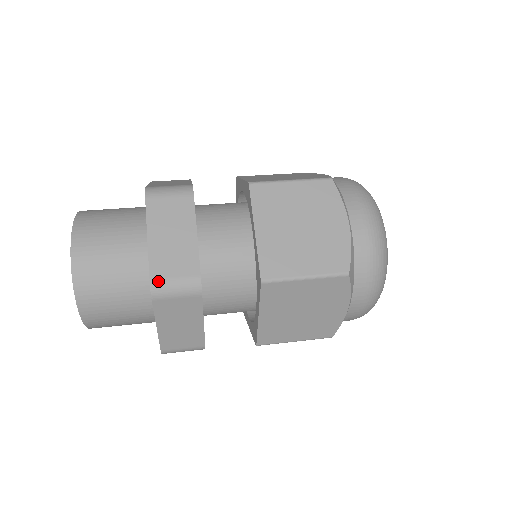
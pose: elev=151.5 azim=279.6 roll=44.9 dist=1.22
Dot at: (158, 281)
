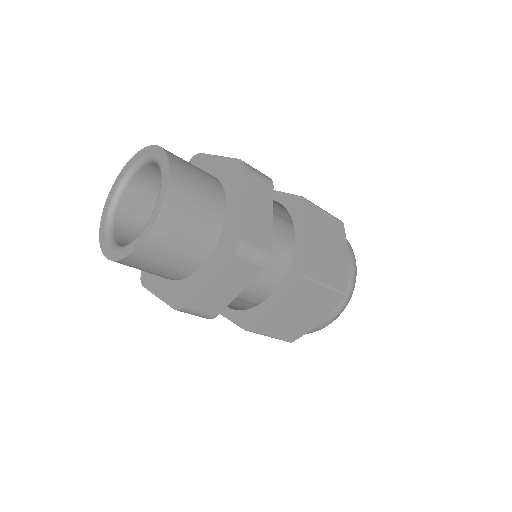
Dot at: occluded
